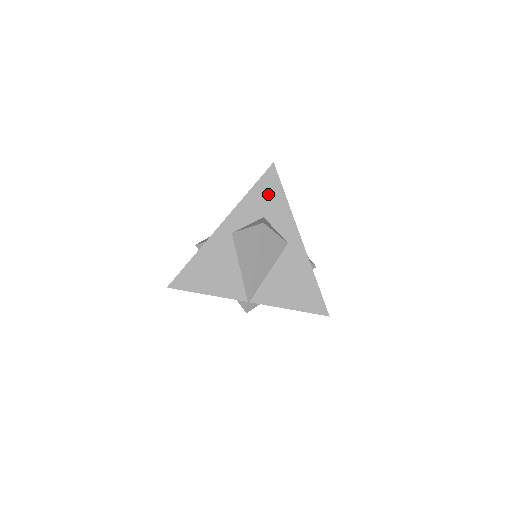
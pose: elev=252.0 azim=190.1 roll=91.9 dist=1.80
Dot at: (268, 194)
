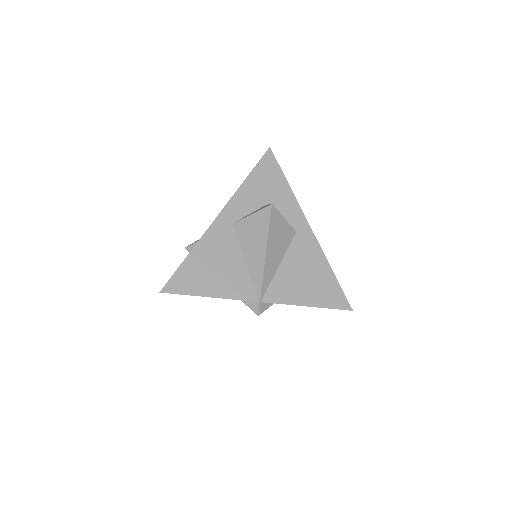
Dot at: (268, 180)
